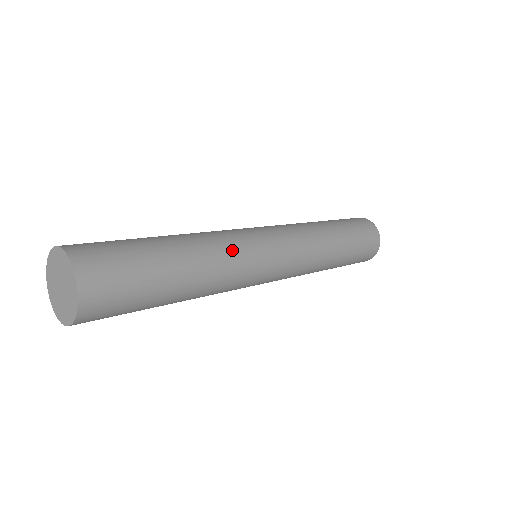
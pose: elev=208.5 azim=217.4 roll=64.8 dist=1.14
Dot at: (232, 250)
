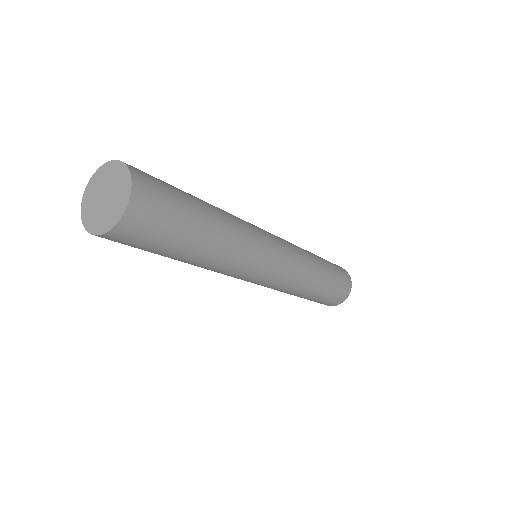
Dot at: (248, 233)
